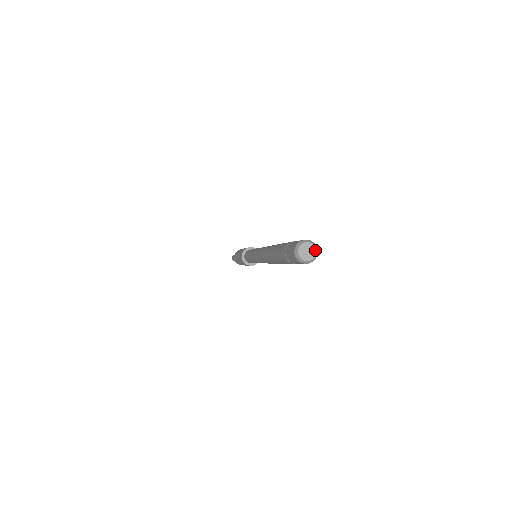
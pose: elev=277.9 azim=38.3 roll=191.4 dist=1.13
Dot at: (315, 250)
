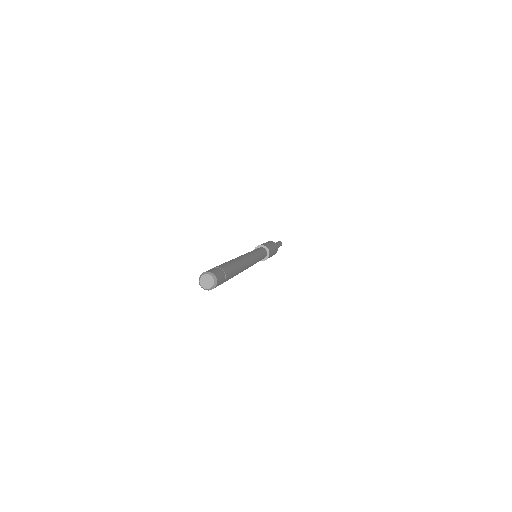
Dot at: (212, 279)
